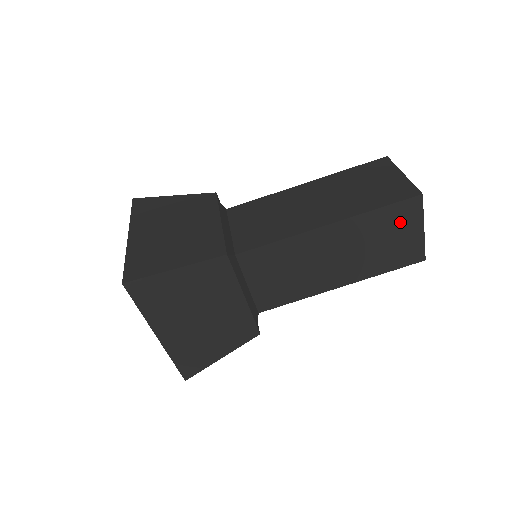
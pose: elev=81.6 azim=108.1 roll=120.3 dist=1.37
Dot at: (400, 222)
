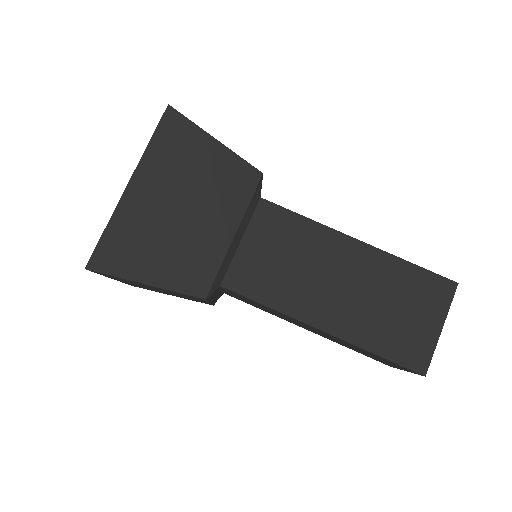
Dot at: (389, 362)
